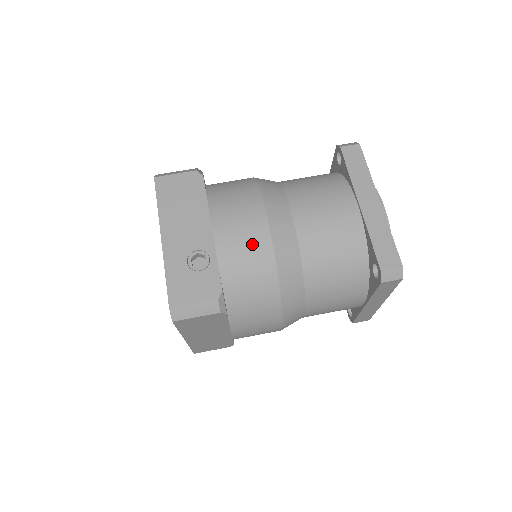
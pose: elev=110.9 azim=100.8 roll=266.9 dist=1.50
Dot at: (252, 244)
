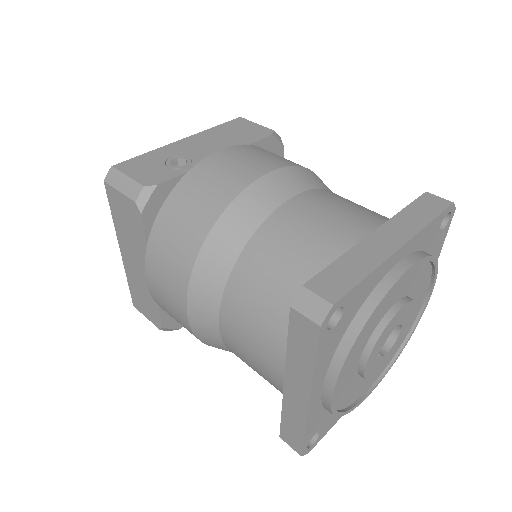
Dot at: (227, 179)
